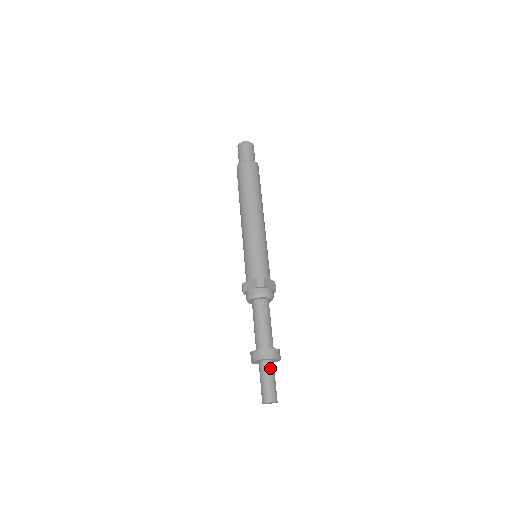
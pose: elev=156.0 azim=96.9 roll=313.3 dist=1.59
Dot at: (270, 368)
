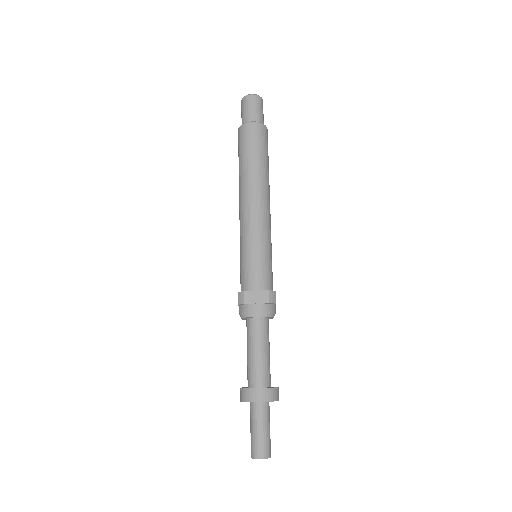
Dot at: (255, 413)
